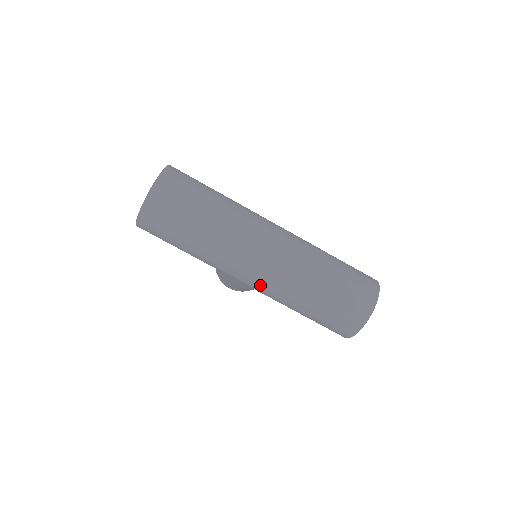
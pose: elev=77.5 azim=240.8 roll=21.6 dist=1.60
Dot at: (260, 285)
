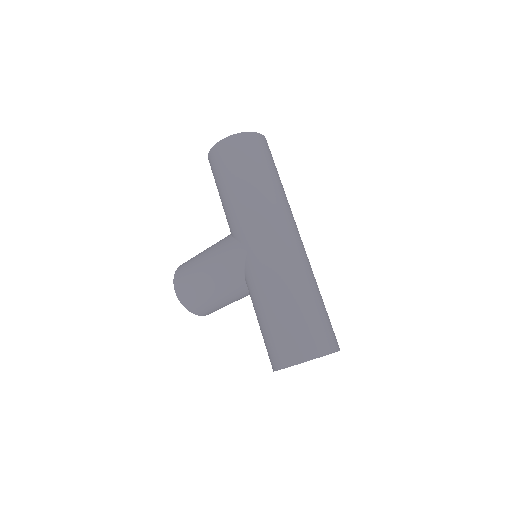
Dot at: (267, 253)
